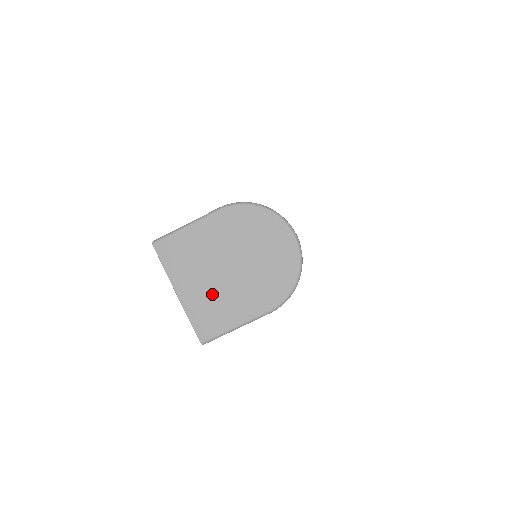
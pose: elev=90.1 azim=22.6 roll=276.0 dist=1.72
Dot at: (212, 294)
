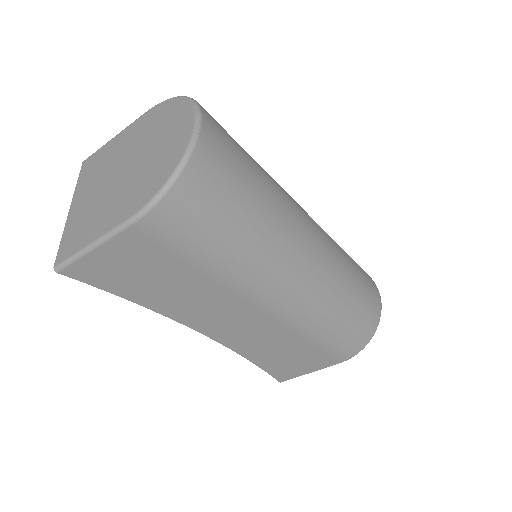
Dot at: (93, 205)
